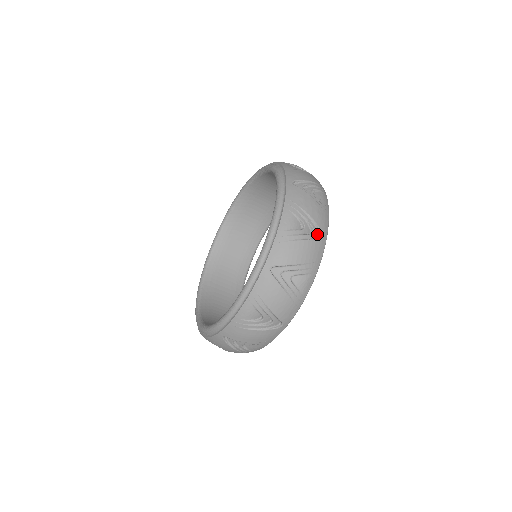
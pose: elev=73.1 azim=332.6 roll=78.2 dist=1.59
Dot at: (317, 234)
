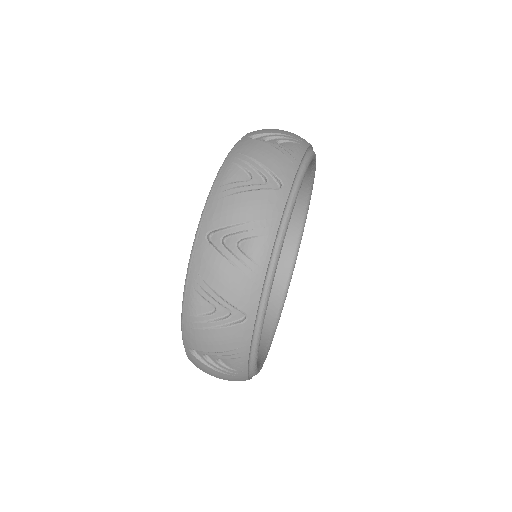
Dot at: occluded
